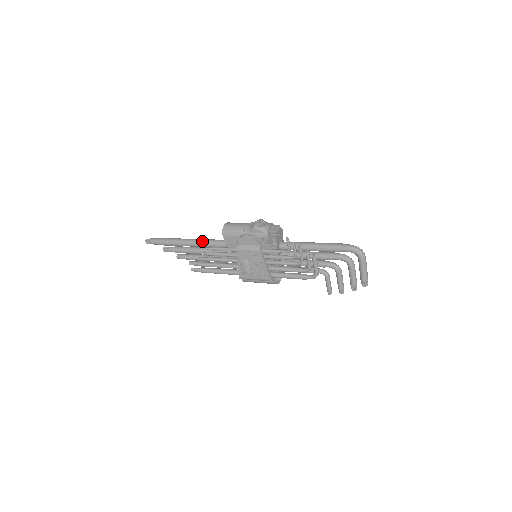
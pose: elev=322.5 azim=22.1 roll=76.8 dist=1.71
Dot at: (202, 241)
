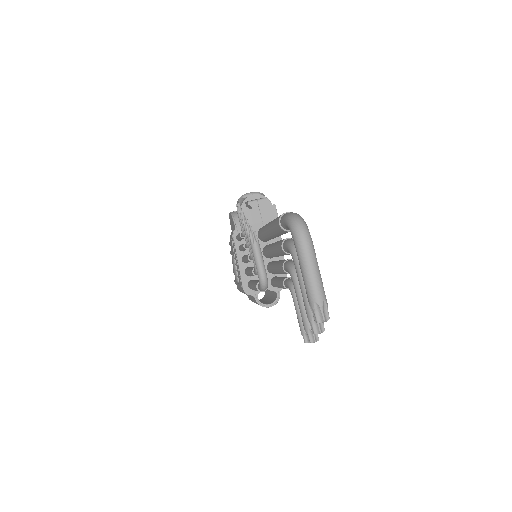
Dot at: occluded
